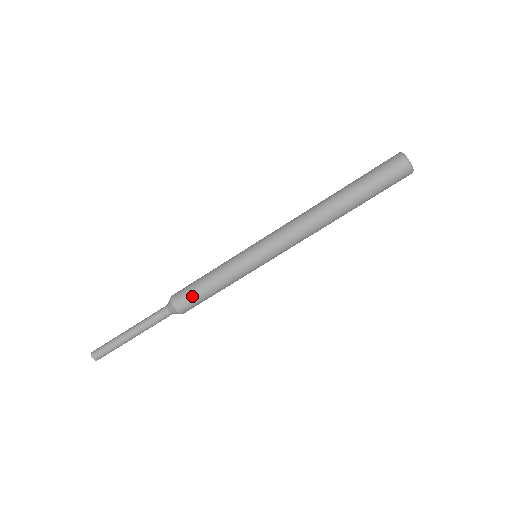
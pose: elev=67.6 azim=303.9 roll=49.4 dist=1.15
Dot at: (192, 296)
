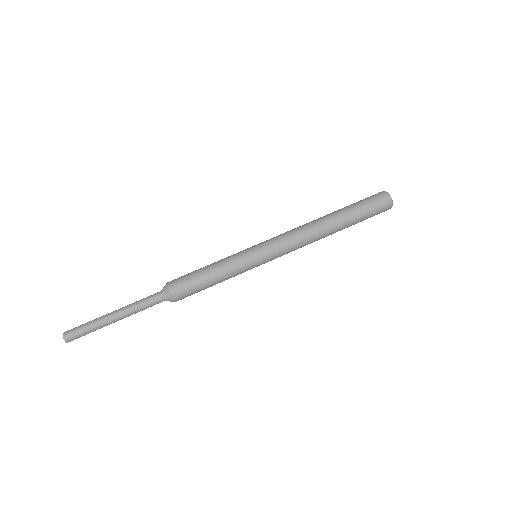
Dot at: (193, 285)
